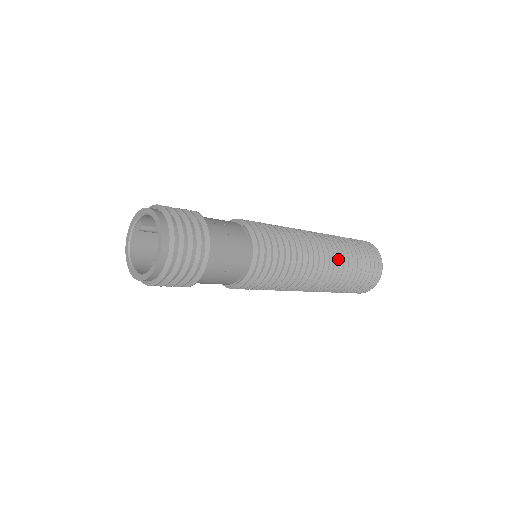
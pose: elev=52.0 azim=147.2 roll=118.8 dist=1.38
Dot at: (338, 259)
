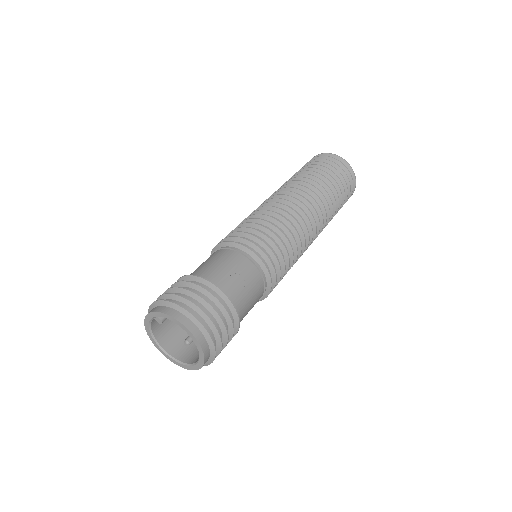
Dot at: (325, 214)
